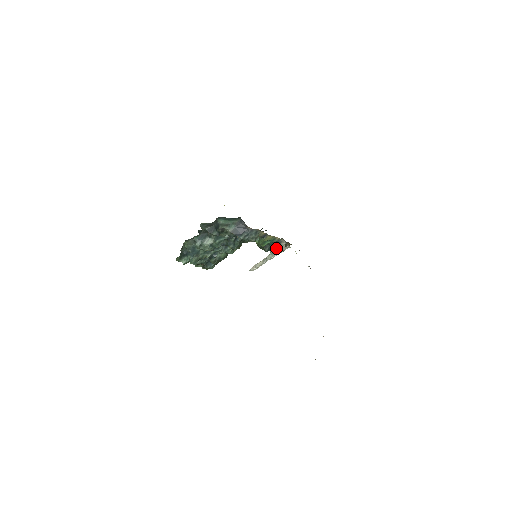
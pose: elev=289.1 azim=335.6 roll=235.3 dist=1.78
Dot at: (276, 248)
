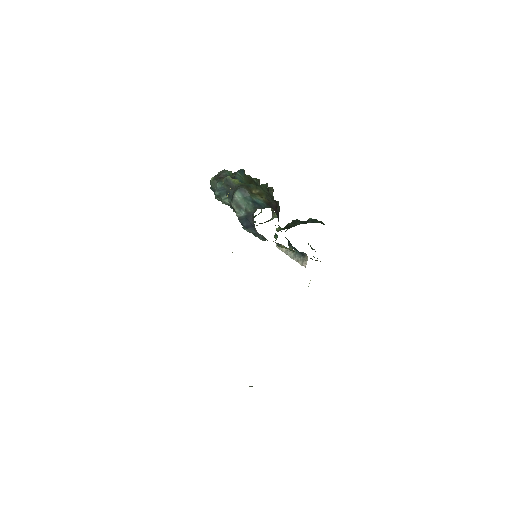
Dot at: (299, 255)
